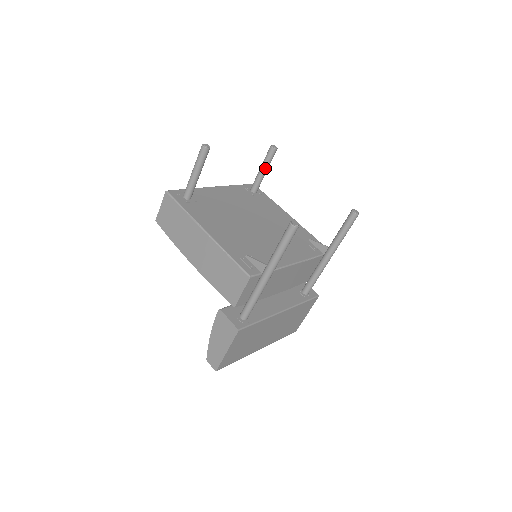
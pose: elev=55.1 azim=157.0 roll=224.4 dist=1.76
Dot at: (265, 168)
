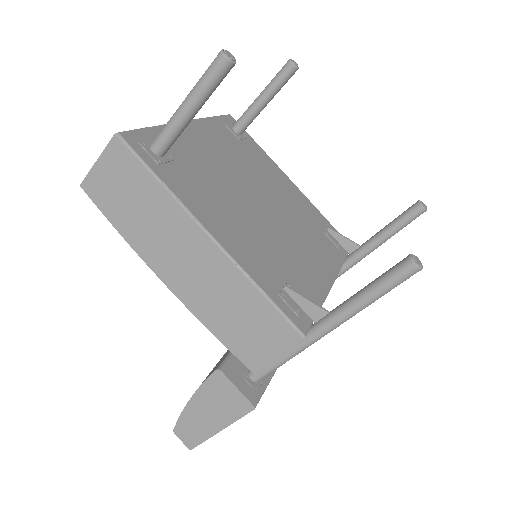
Dot at: (269, 97)
